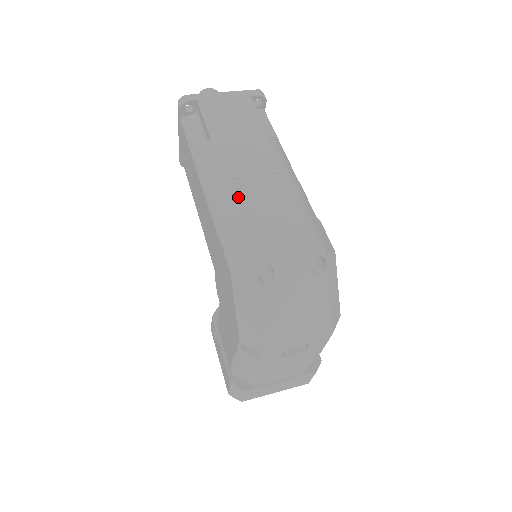
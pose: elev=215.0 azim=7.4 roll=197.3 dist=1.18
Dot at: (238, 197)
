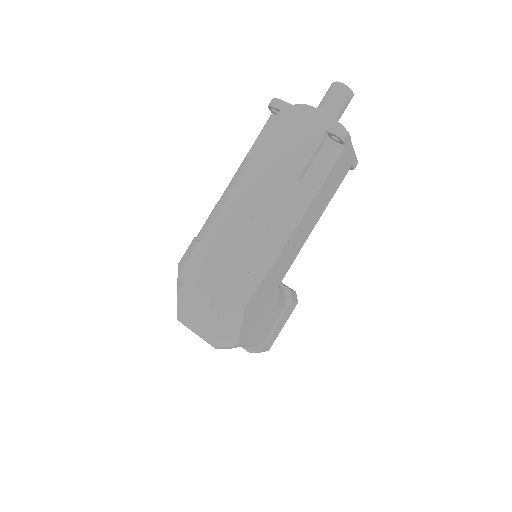
Dot at: (215, 222)
